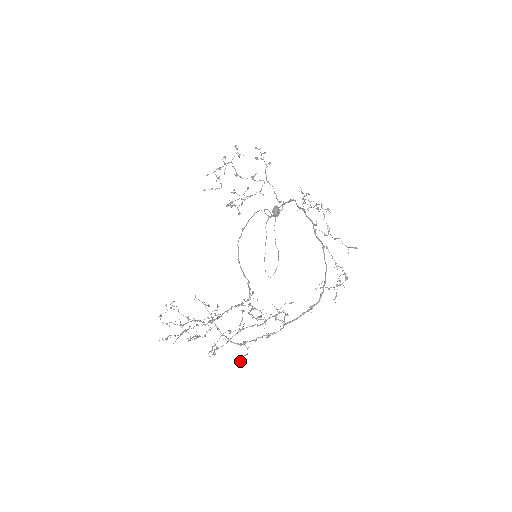
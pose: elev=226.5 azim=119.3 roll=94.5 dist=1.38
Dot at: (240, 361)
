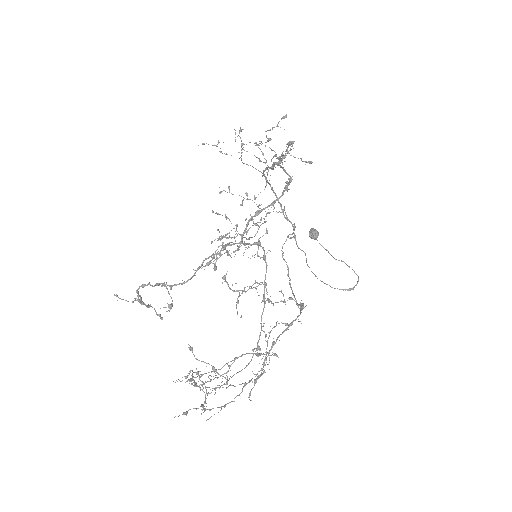
Dot at: occluded
